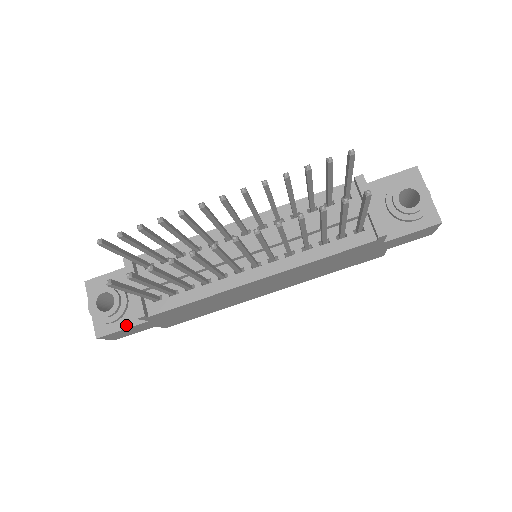
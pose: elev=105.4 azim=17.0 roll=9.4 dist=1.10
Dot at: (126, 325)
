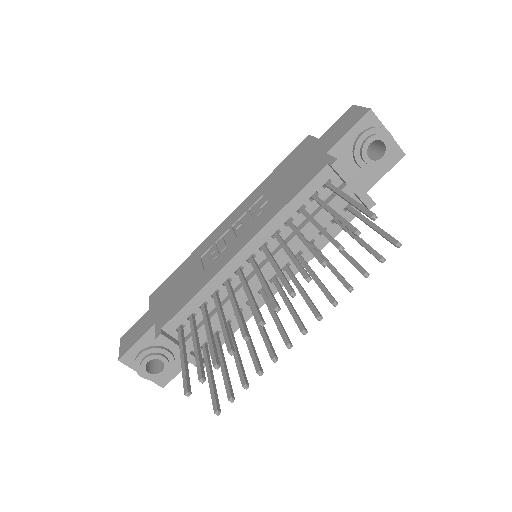
Dot at: occluded
